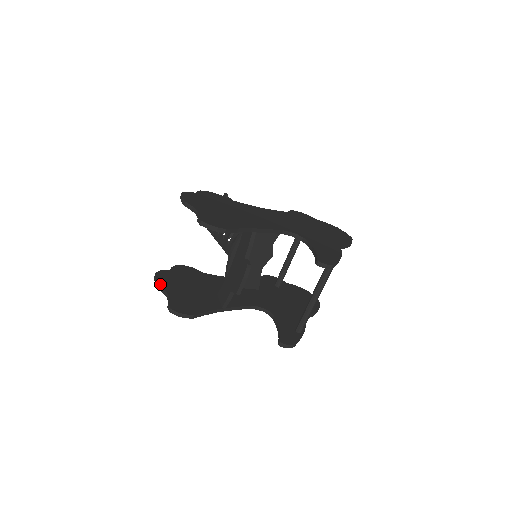
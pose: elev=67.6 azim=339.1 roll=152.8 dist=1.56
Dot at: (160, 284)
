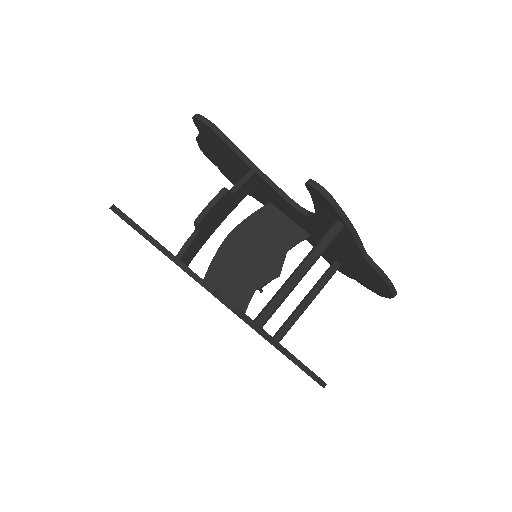
Dot at: occluded
